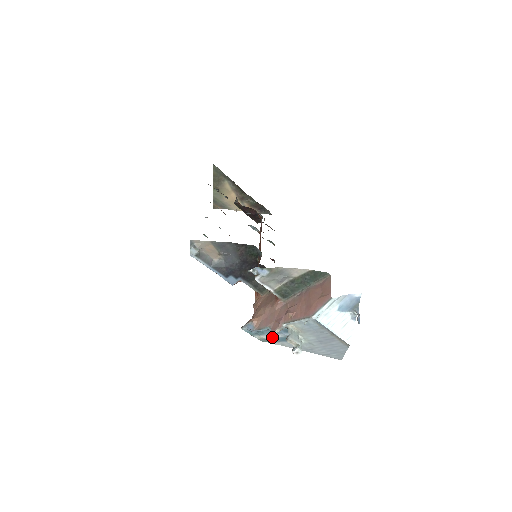
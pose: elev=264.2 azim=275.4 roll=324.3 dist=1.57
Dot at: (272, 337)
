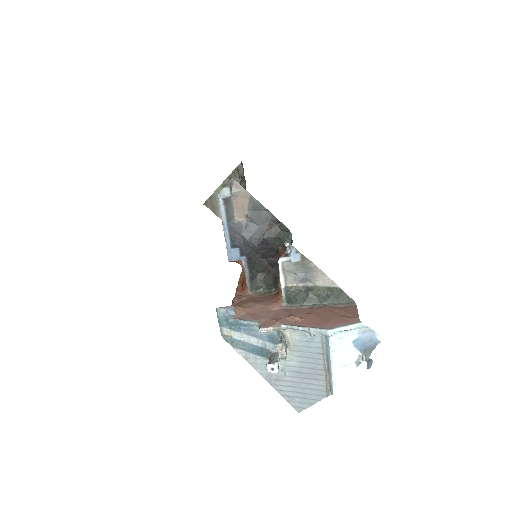
Dot at: (244, 340)
